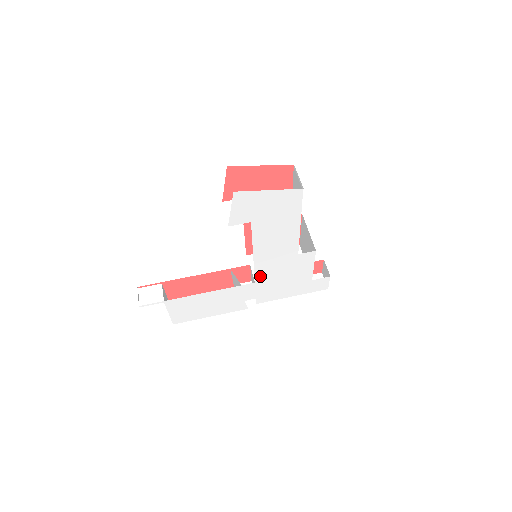
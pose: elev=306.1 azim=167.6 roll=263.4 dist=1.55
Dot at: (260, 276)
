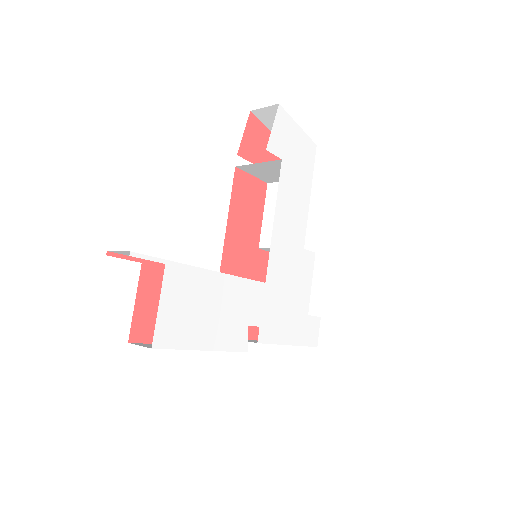
Dot at: (271, 271)
